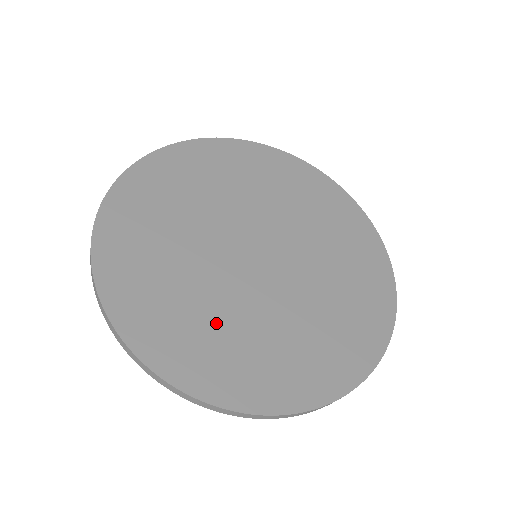
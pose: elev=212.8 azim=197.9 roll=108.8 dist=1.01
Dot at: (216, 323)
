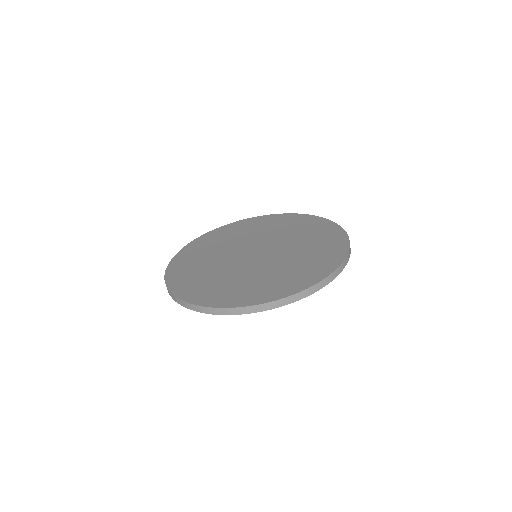
Dot at: (205, 271)
